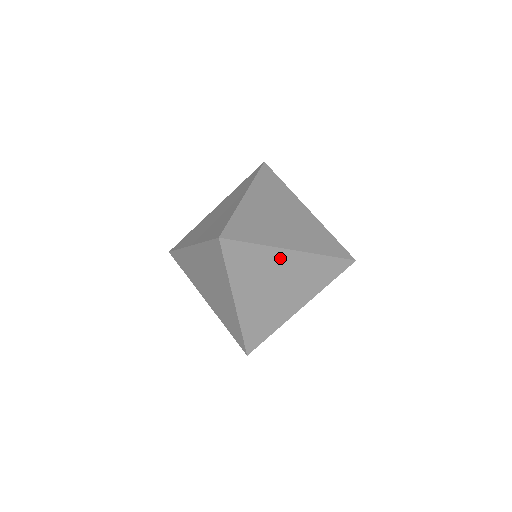
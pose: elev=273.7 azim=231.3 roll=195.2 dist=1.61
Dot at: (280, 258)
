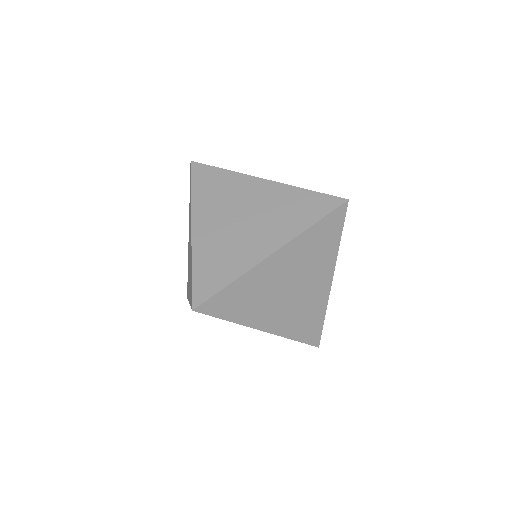
Dot at: (249, 186)
